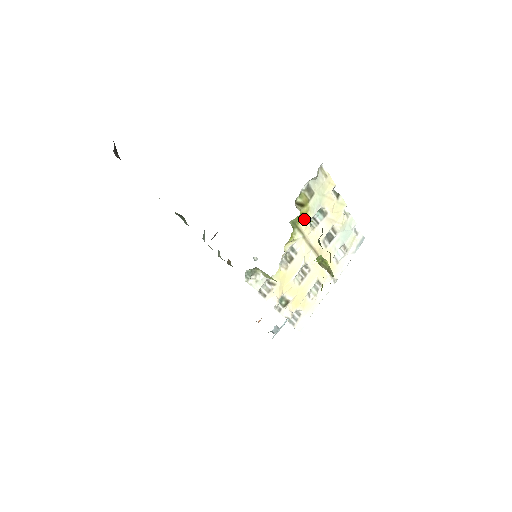
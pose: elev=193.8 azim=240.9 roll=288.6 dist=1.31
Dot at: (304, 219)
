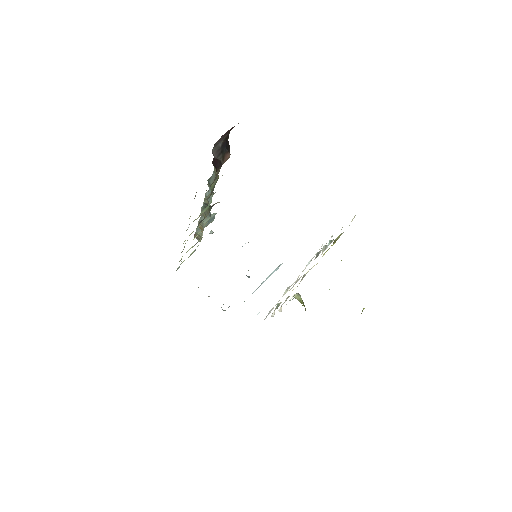
Dot at: (327, 250)
